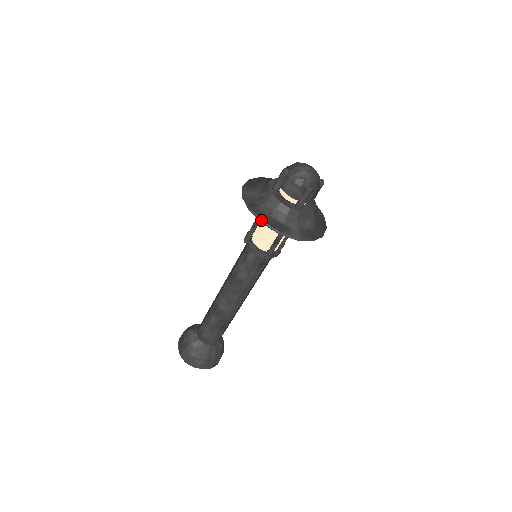
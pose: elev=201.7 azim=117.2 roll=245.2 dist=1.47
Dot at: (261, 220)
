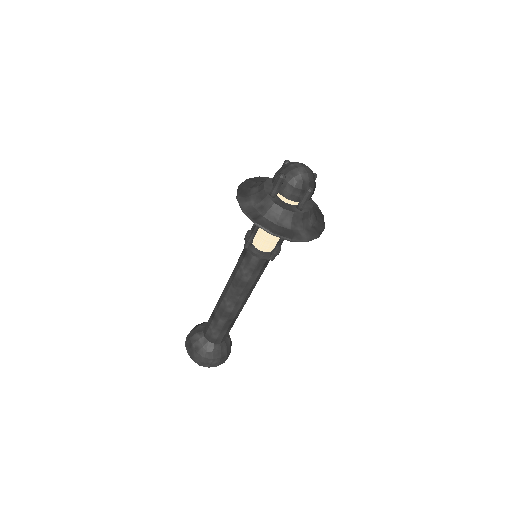
Dot at: (270, 232)
